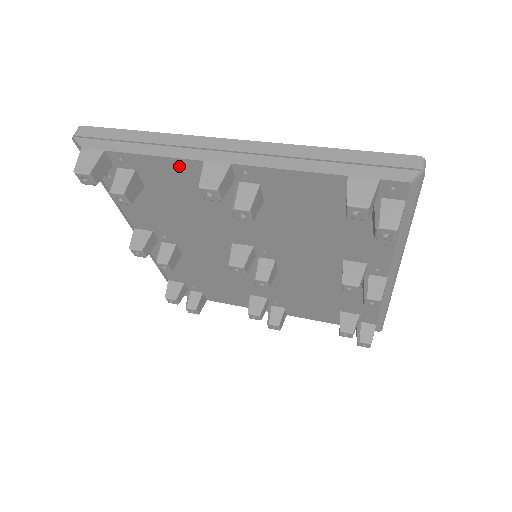
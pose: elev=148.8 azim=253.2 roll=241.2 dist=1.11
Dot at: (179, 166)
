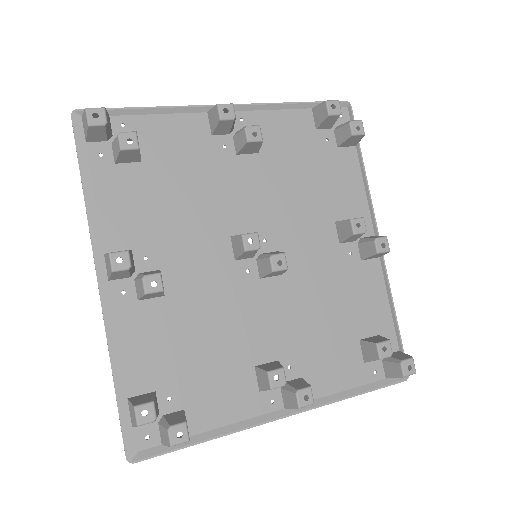
Dot at: (184, 123)
